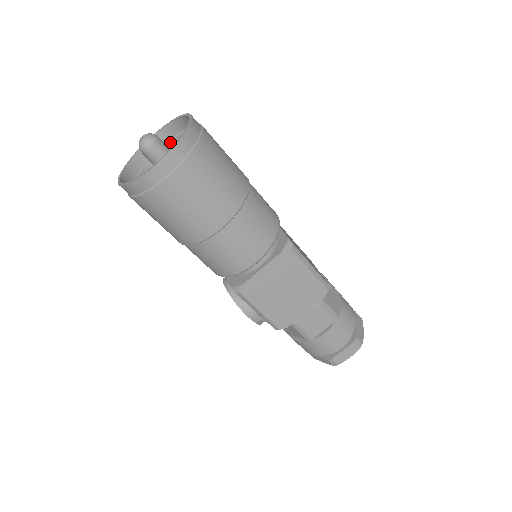
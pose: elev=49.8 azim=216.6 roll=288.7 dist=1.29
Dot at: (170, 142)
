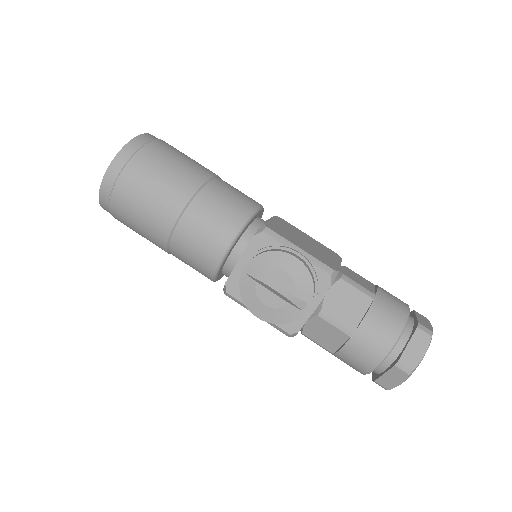
Dot at: occluded
